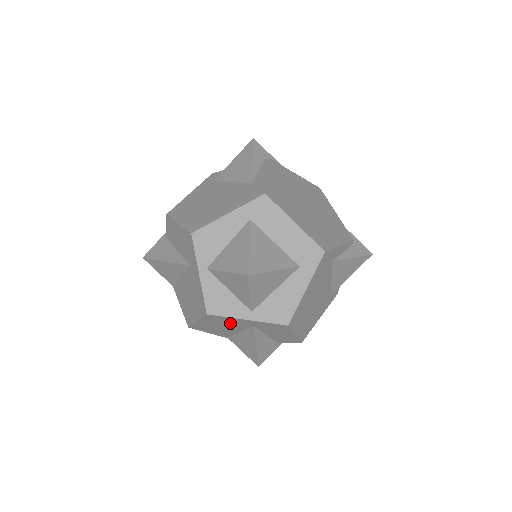
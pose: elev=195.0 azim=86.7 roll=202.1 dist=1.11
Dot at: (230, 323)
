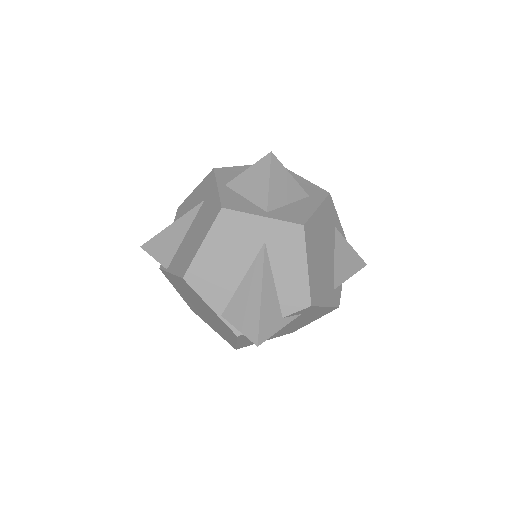
Dot at: (240, 238)
